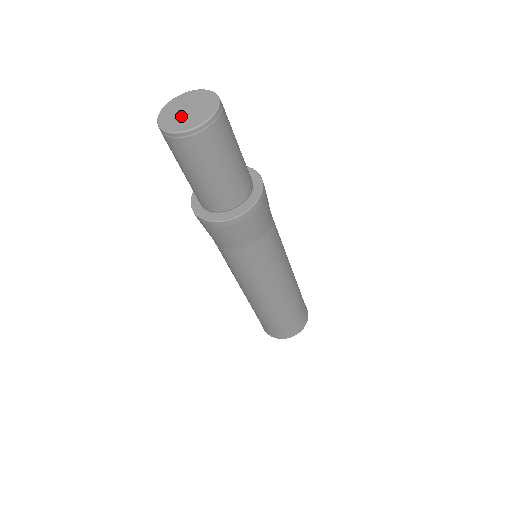
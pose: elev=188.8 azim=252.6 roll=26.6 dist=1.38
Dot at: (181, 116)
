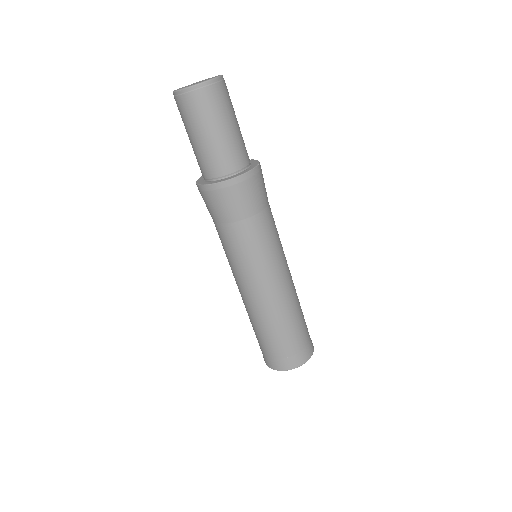
Dot at: occluded
